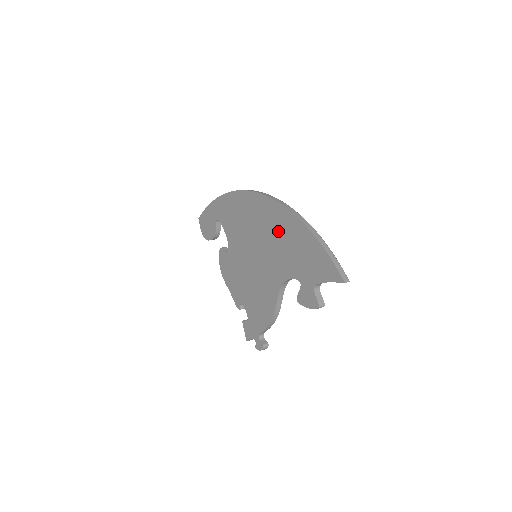
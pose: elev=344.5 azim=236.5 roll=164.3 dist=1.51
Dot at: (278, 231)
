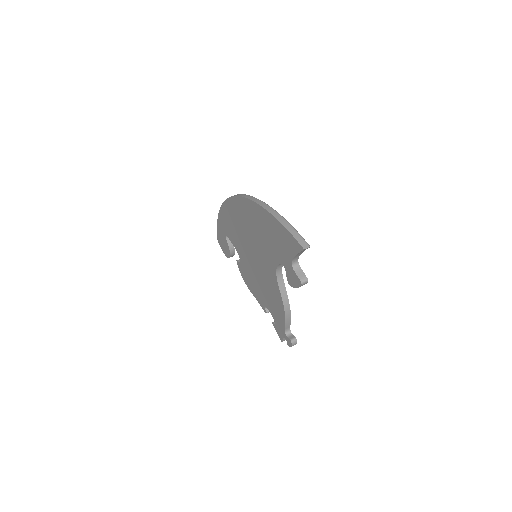
Dot at: (255, 224)
